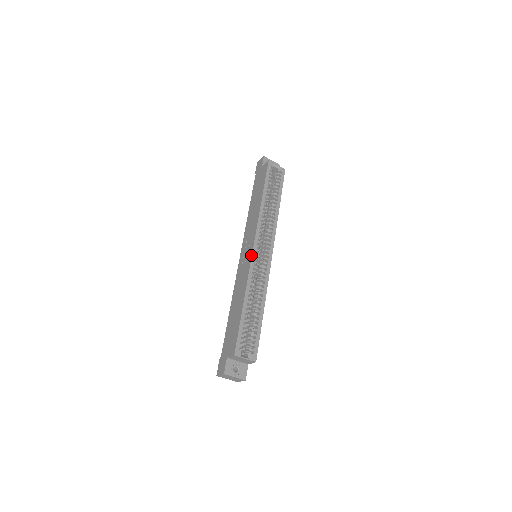
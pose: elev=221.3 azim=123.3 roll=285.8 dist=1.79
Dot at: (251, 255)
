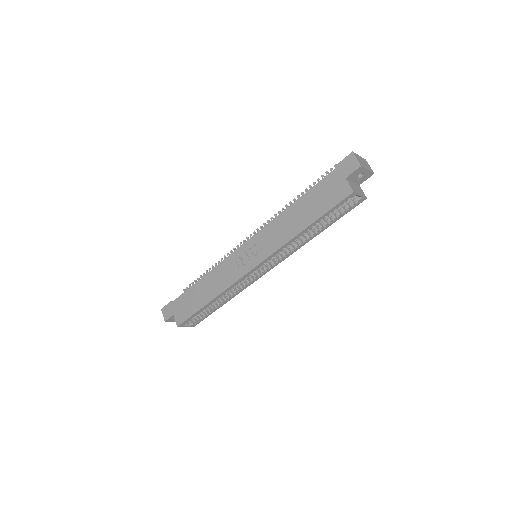
Dot at: (245, 274)
